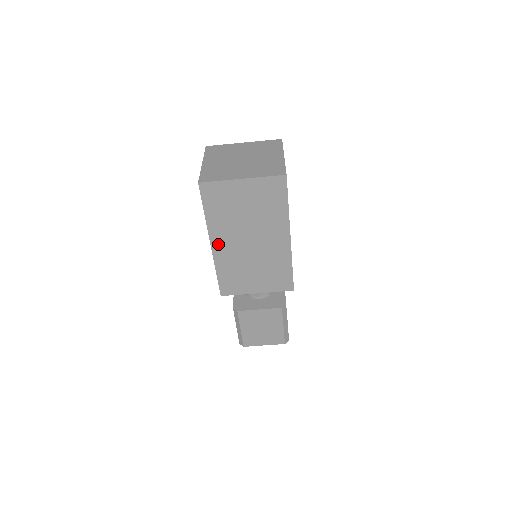
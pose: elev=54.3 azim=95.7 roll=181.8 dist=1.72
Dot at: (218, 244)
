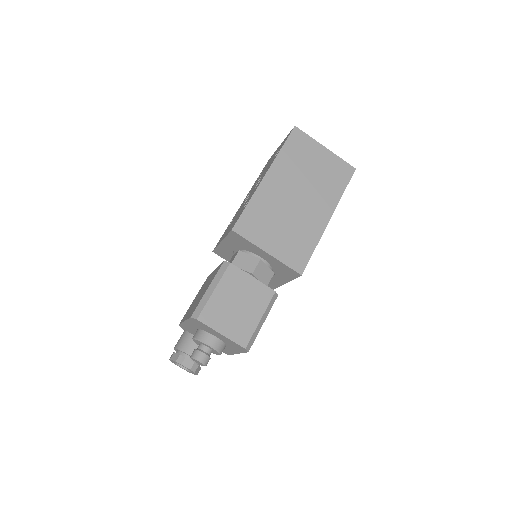
Dot at: (271, 179)
